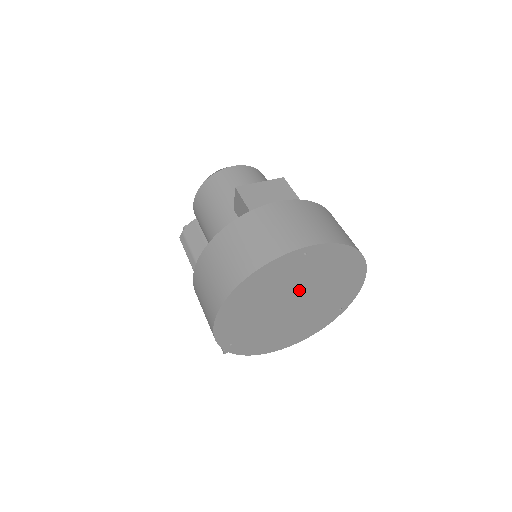
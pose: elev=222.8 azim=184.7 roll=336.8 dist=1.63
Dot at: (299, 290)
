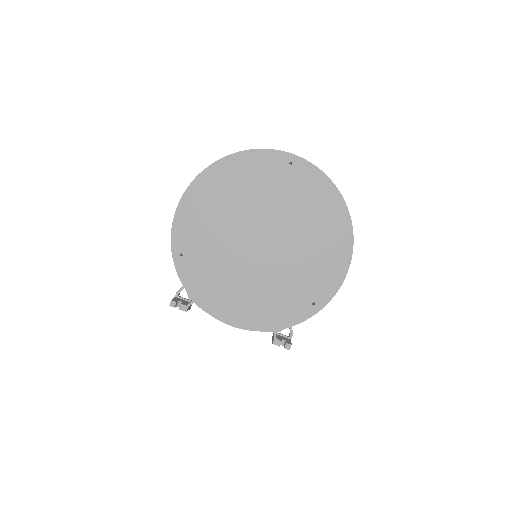
Dot at: (273, 220)
